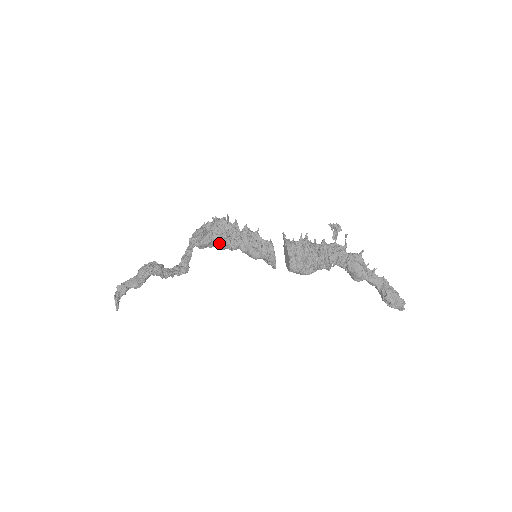
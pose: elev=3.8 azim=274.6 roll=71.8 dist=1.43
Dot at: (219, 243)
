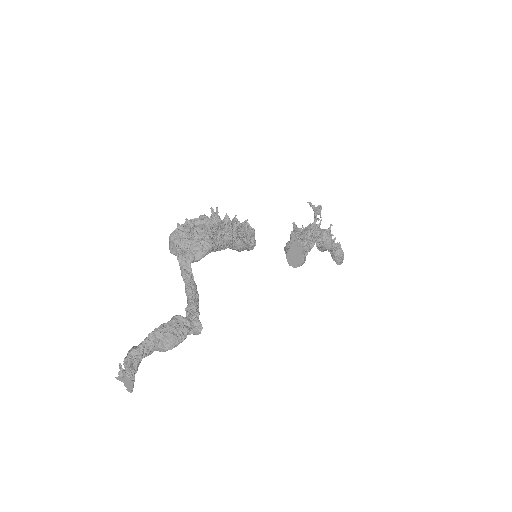
Dot at: (214, 250)
